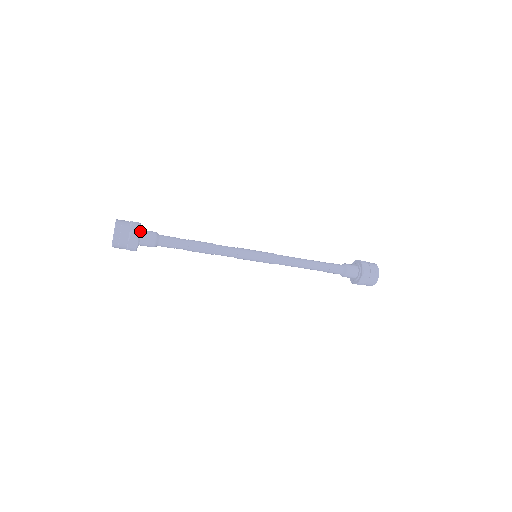
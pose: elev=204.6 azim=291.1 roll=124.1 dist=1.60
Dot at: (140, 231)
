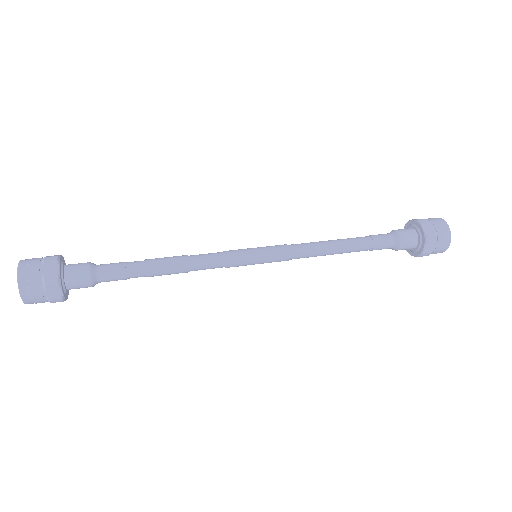
Dot at: (63, 287)
